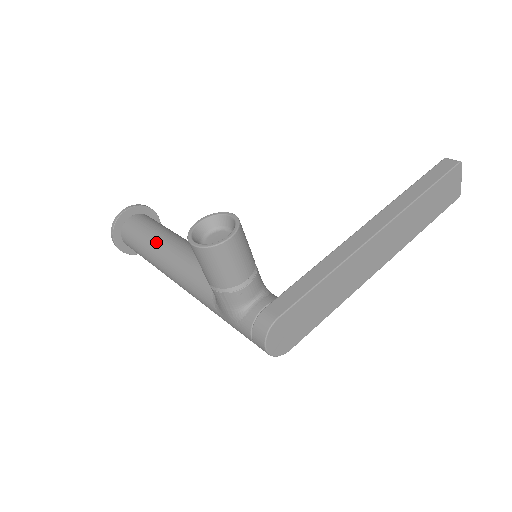
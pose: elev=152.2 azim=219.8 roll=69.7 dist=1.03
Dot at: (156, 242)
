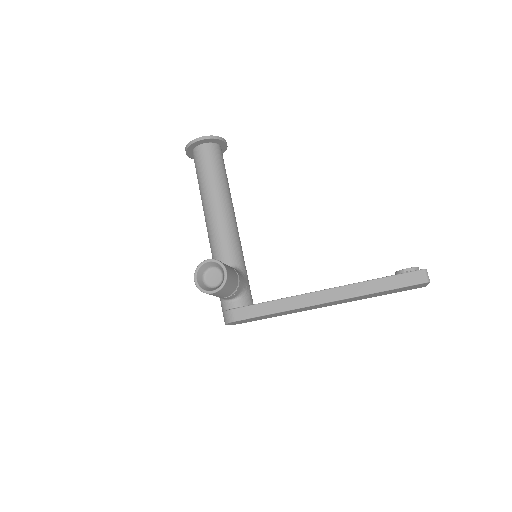
Dot at: (206, 192)
